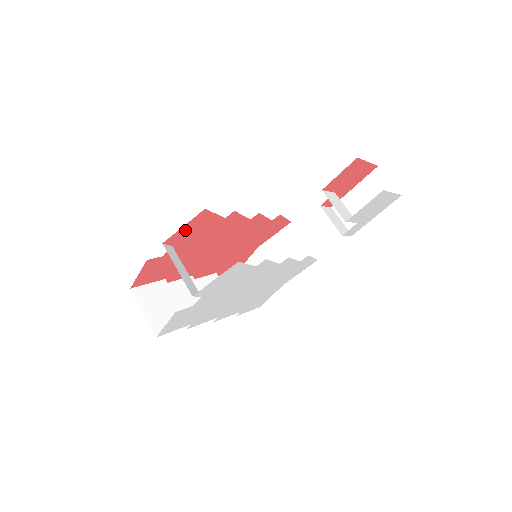
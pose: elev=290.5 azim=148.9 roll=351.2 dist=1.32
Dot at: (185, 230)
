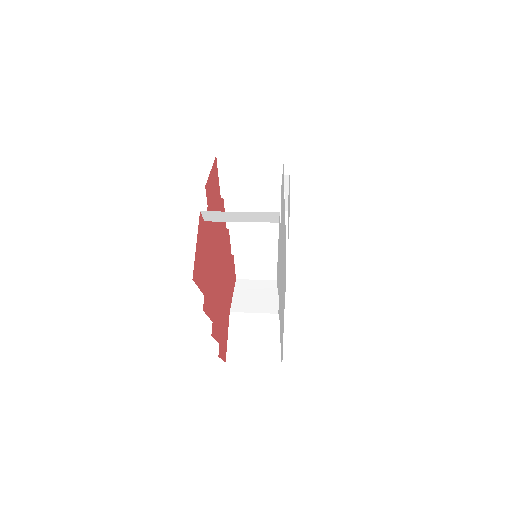
Dot at: (211, 182)
